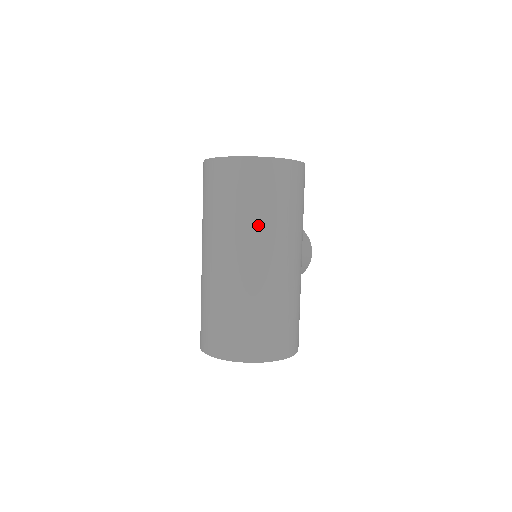
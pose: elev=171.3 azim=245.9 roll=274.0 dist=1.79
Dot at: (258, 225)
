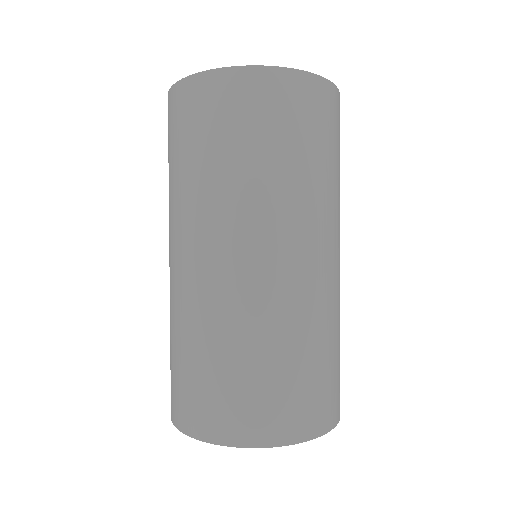
Dot at: (298, 191)
